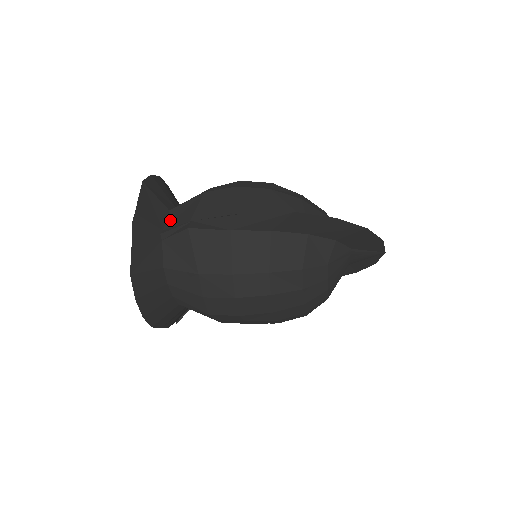
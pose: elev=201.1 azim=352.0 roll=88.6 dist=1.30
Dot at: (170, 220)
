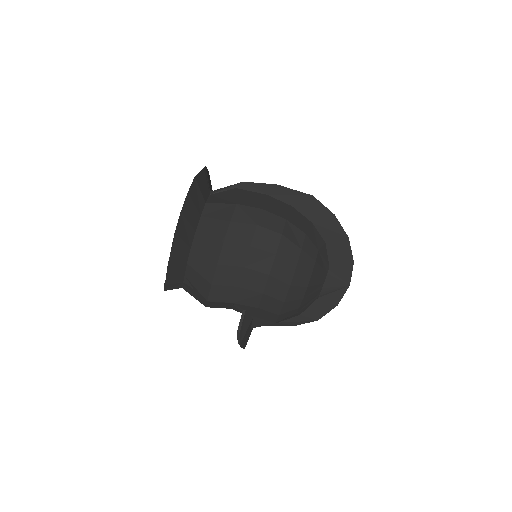
Dot at: occluded
